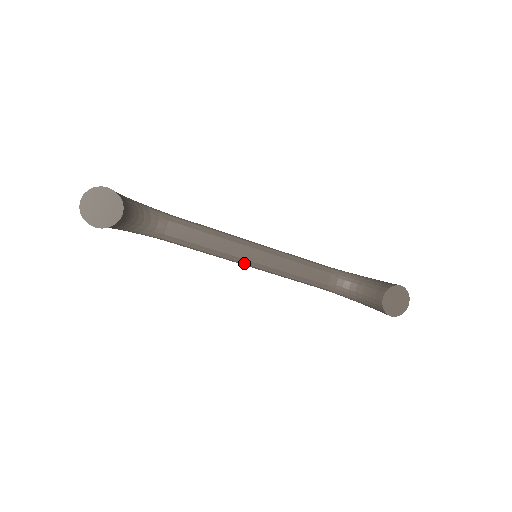
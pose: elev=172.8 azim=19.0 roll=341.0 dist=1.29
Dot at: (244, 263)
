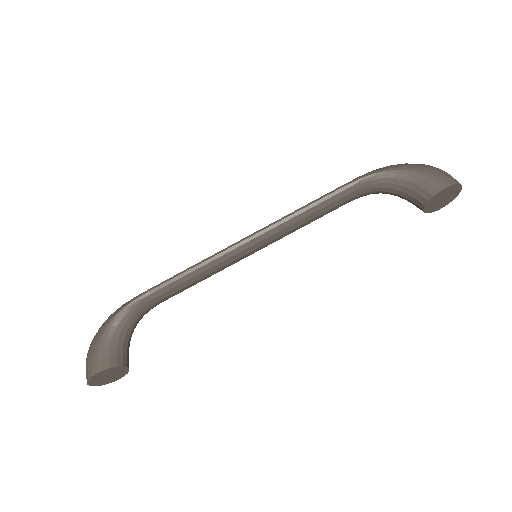
Dot at: occluded
